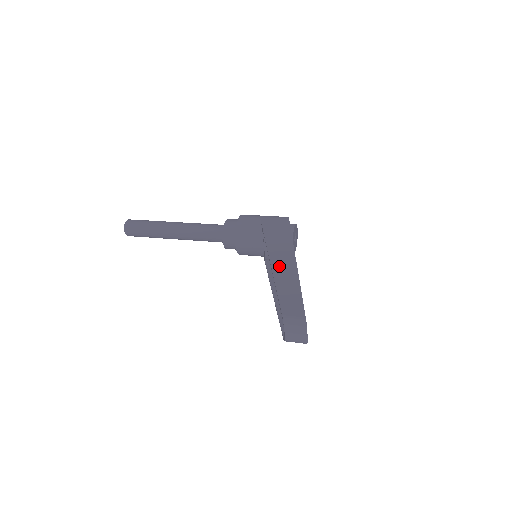
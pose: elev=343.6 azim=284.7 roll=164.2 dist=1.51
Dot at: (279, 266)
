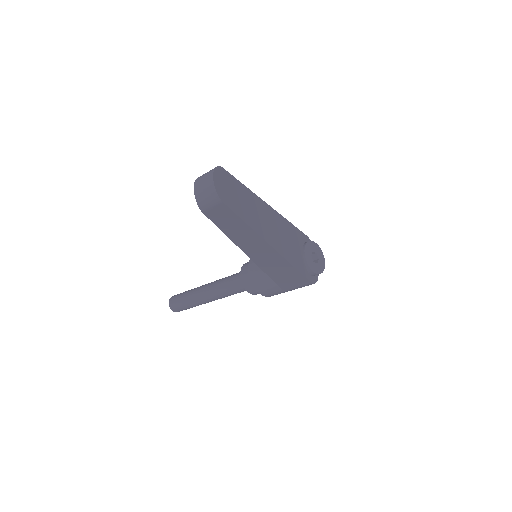
Dot at: occluded
